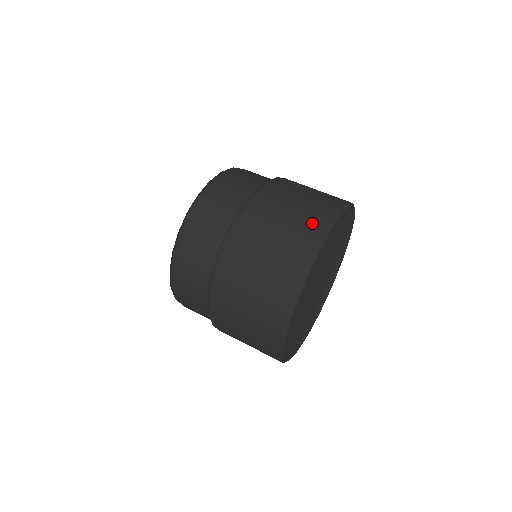
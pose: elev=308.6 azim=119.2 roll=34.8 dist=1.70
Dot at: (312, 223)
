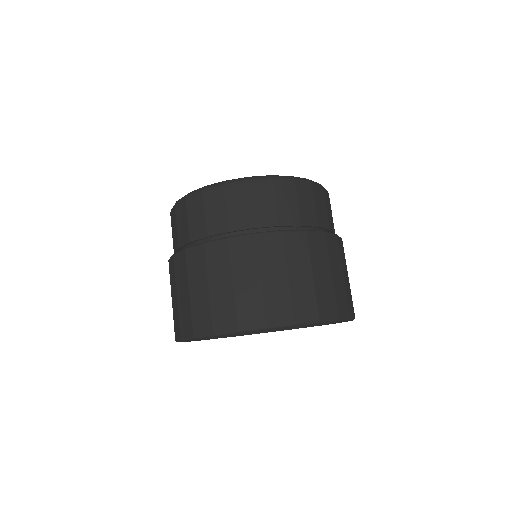
Dot at: (226, 313)
